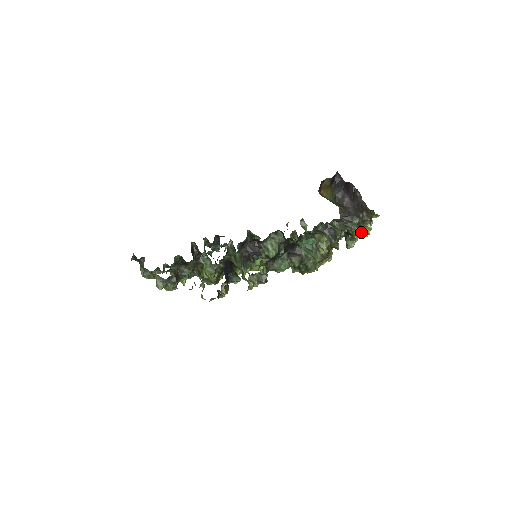
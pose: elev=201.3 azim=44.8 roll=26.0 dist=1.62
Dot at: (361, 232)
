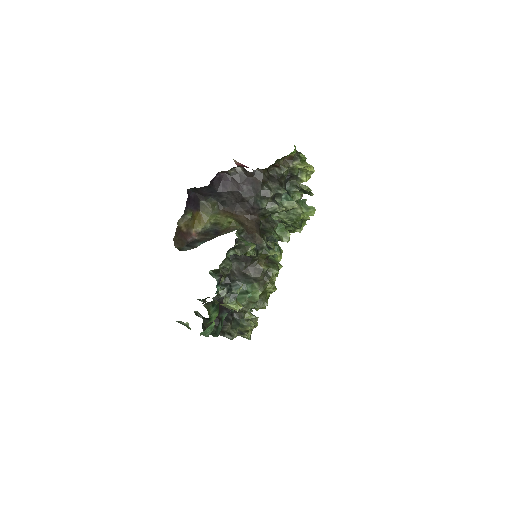
Dot at: (301, 176)
